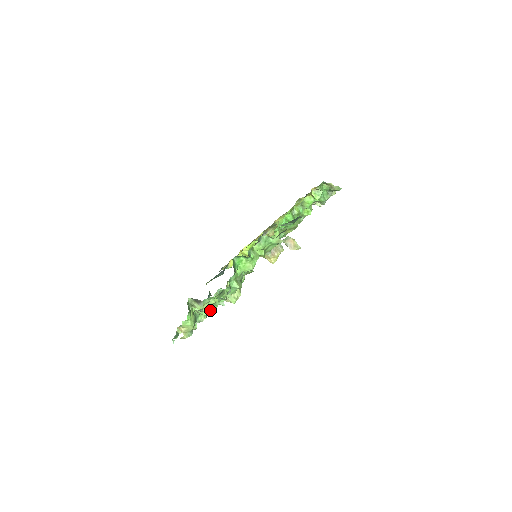
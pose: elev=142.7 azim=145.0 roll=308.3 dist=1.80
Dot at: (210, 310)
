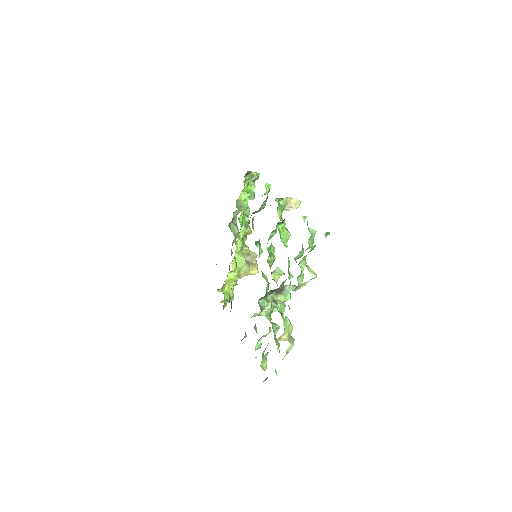
Dot at: (284, 307)
